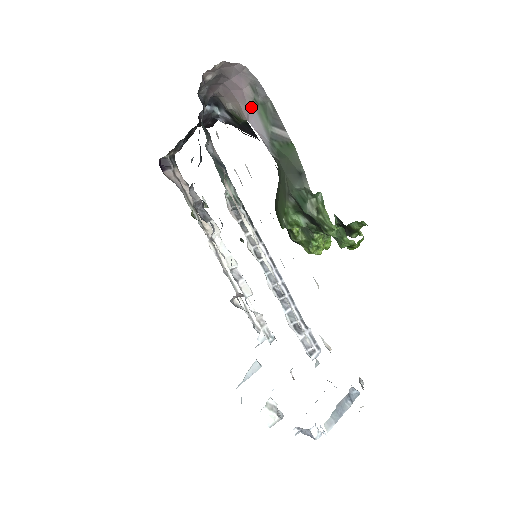
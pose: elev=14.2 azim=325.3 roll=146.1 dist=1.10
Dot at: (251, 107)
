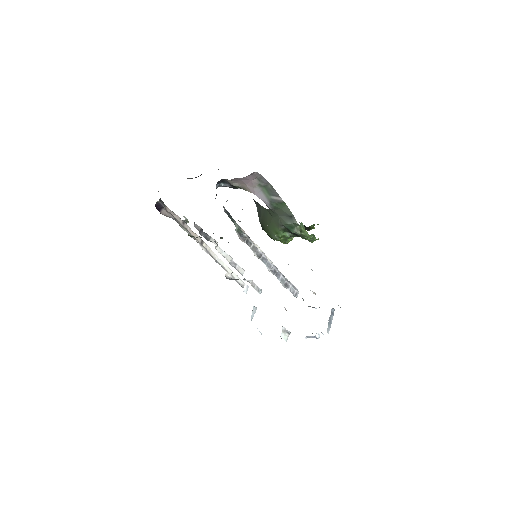
Dot at: (256, 188)
